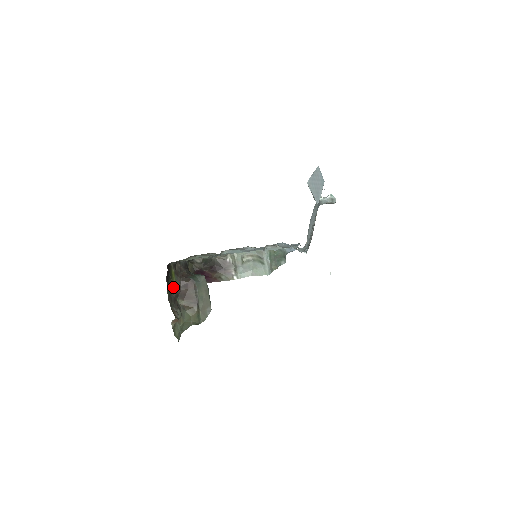
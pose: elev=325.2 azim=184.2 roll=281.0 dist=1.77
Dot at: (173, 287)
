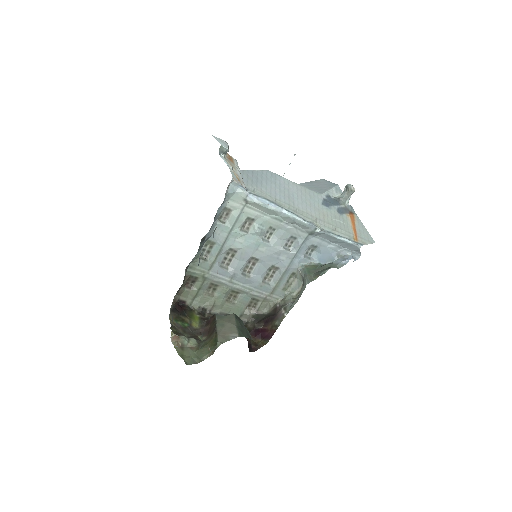
Dot at: (193, 325)
